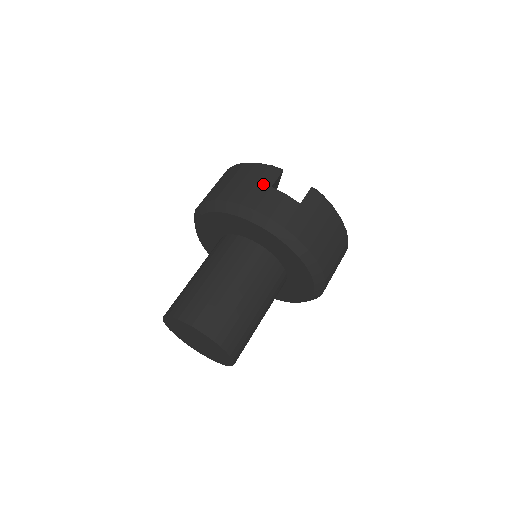
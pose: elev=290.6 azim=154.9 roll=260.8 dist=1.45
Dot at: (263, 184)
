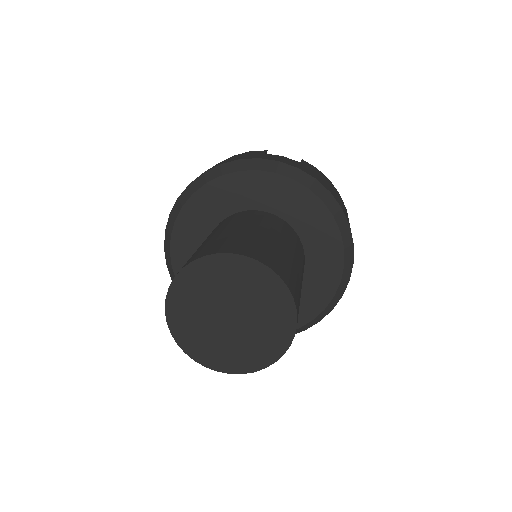
Dot at: (254, 154)
